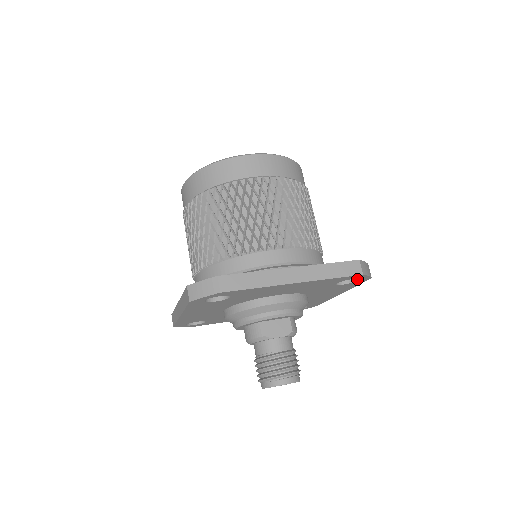
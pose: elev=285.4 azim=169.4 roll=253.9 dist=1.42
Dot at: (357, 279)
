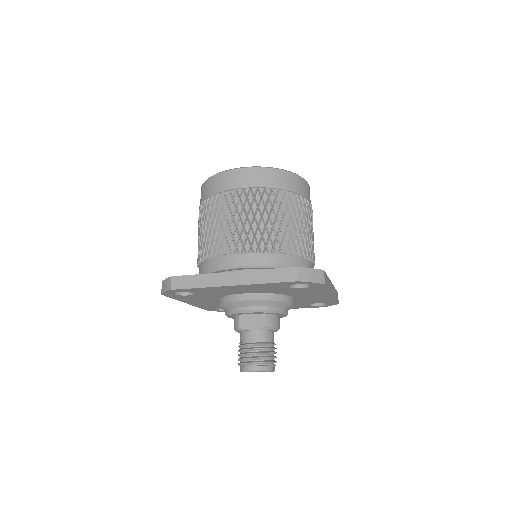
Dot at: (311, 284)
